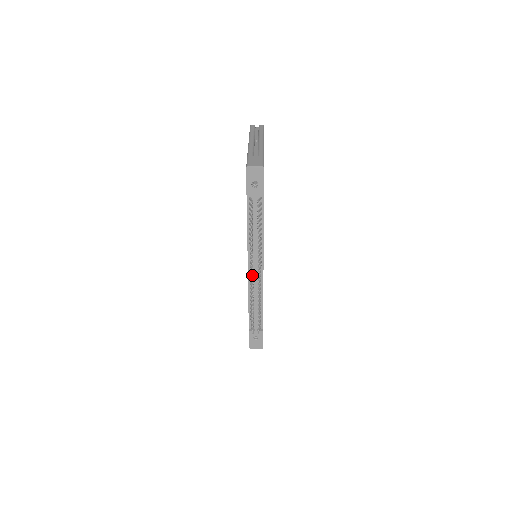
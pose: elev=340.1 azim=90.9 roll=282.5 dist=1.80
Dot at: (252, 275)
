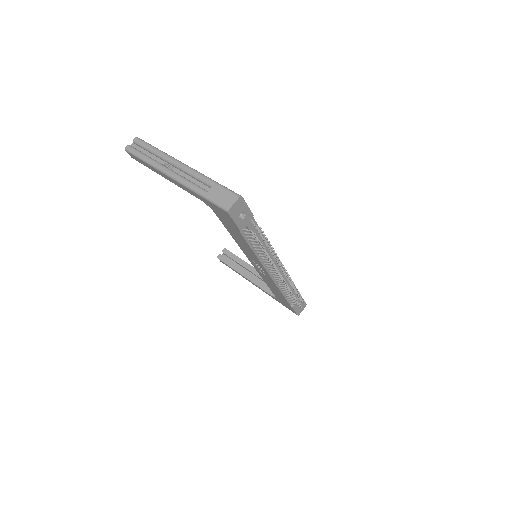
Dot at: (281, 277)
